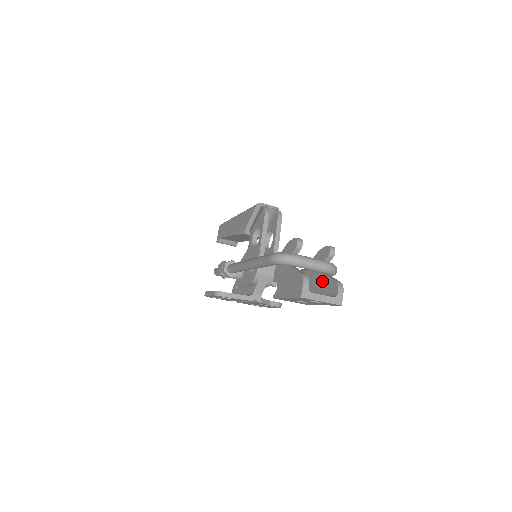
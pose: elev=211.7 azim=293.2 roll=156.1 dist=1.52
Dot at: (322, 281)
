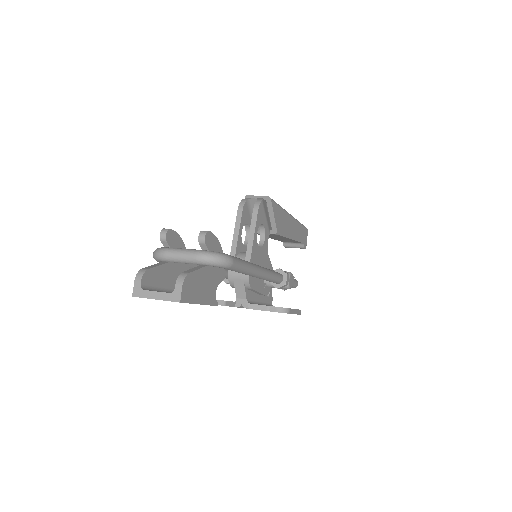
Dot at: occluded
